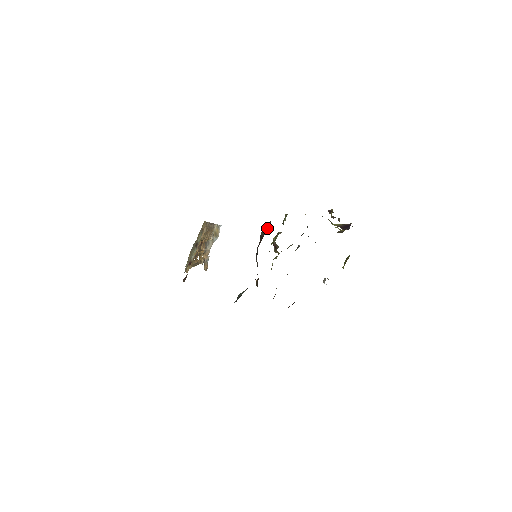
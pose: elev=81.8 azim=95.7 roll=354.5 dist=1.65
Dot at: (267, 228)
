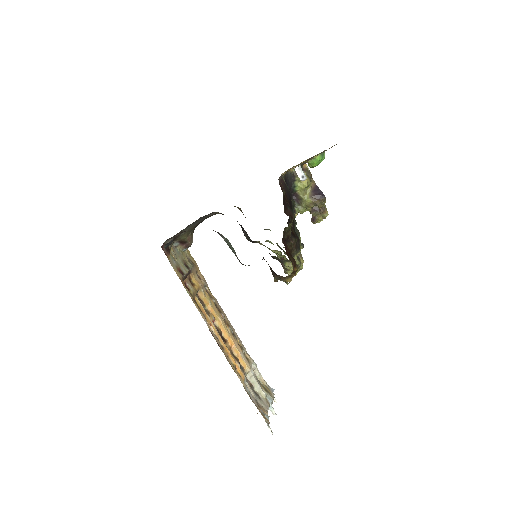
Dot at: occluded
